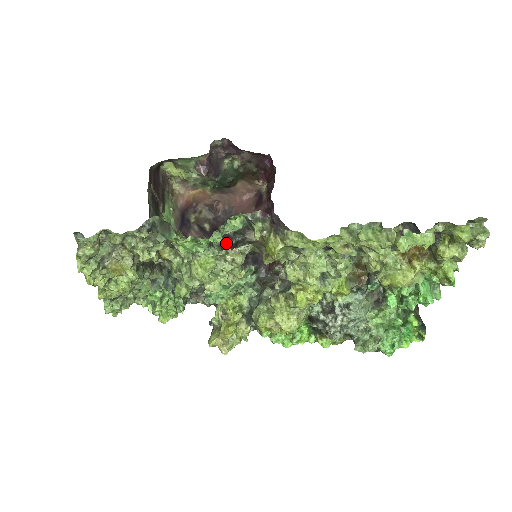
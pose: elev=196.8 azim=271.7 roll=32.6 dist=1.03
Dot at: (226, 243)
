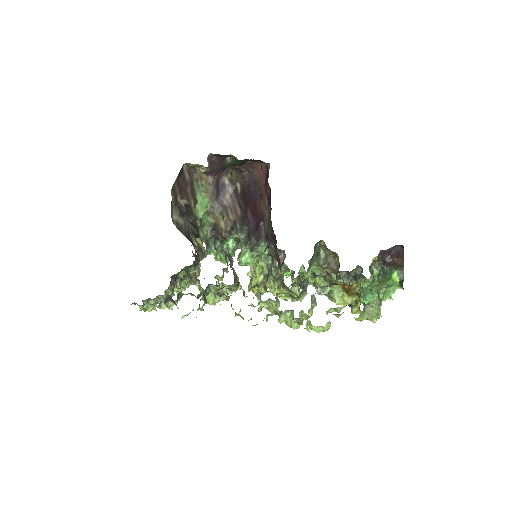
Dot at: occluded
